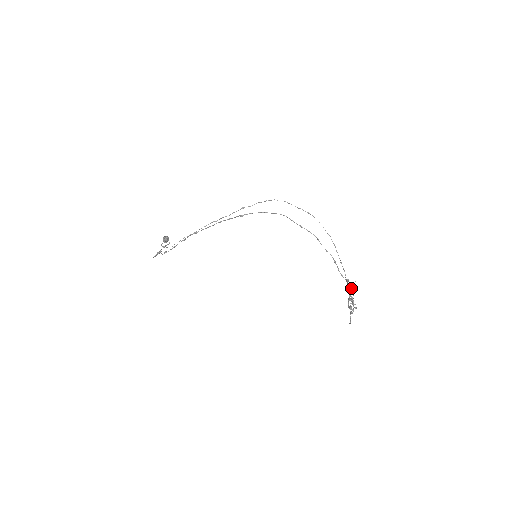
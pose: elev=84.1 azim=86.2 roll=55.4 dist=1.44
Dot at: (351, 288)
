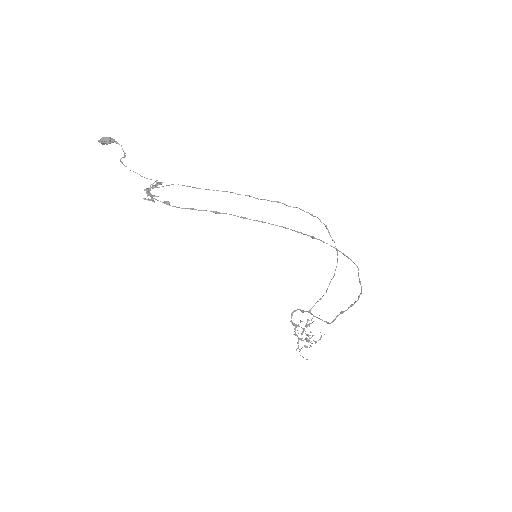
Dot at: (309, 320)
